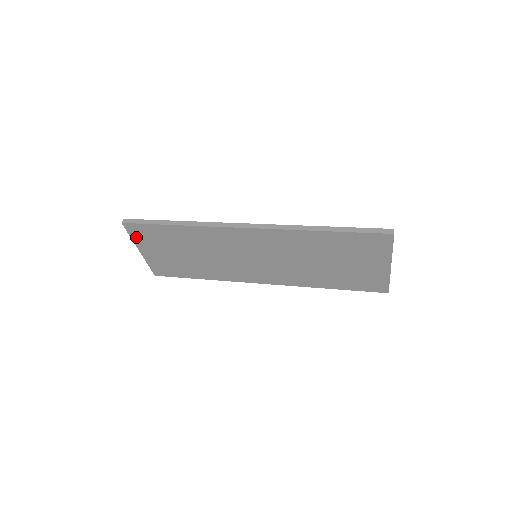
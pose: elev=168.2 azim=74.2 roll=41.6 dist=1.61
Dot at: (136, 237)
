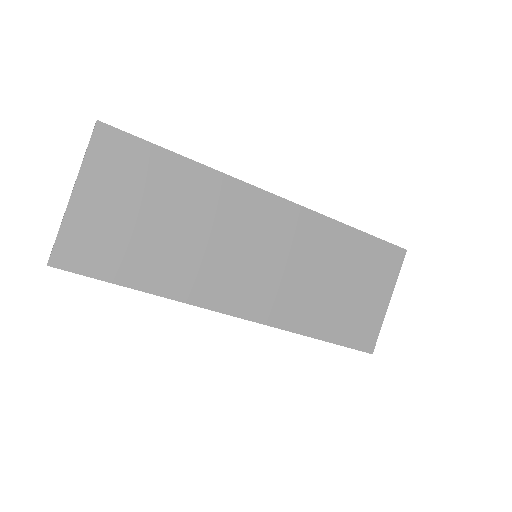
Dot at: (96, 158)
